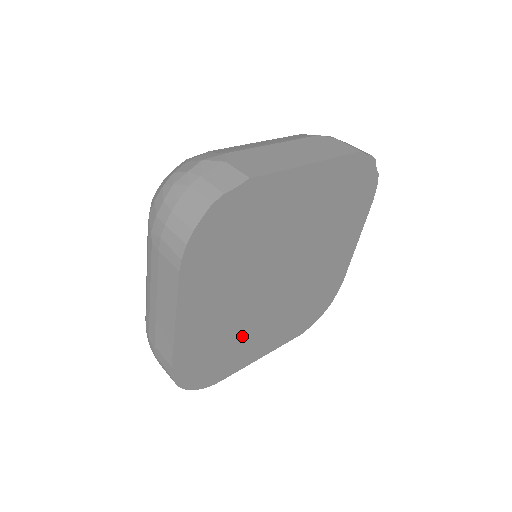
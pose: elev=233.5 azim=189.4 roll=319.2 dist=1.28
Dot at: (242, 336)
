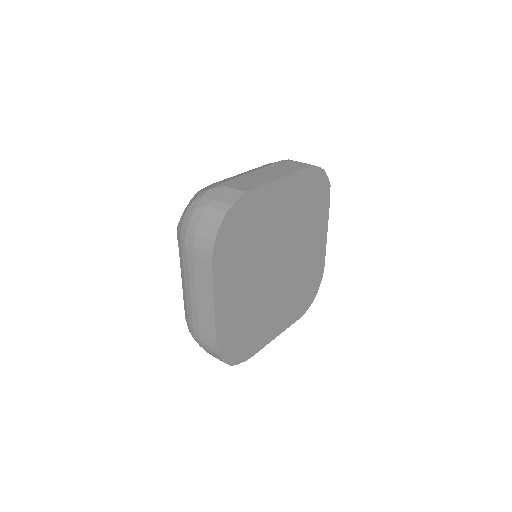
Dot at: (259, 316)
